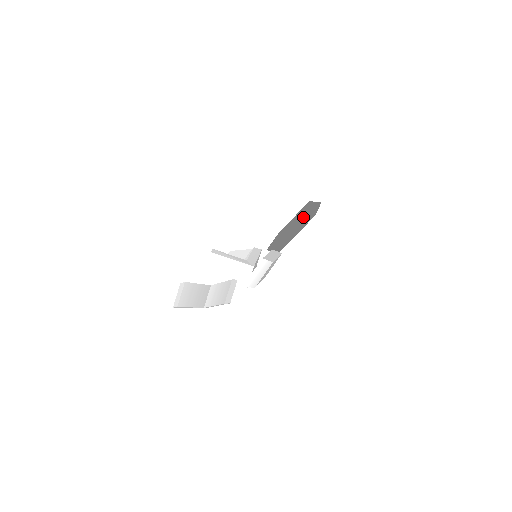
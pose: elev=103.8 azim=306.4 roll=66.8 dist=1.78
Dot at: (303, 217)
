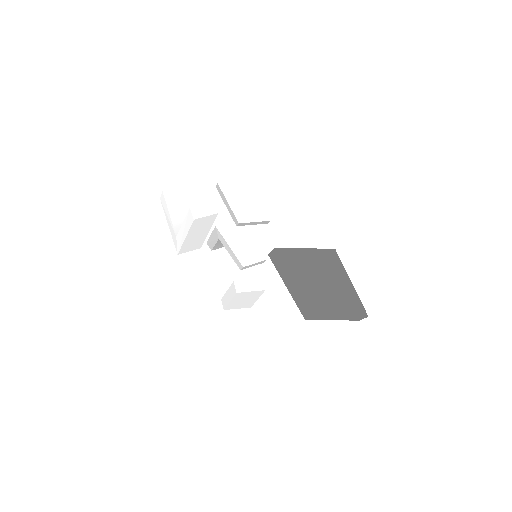
Dot at: occluded
